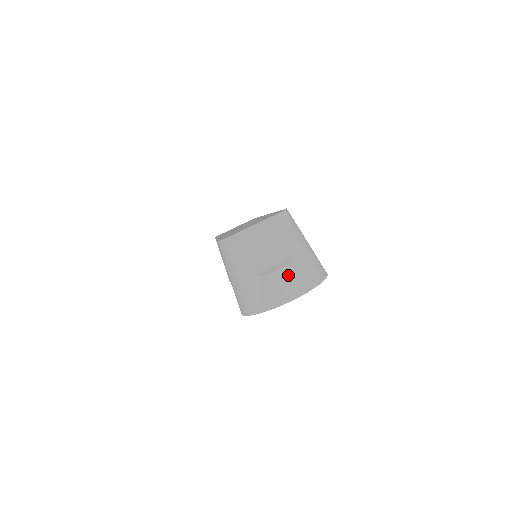
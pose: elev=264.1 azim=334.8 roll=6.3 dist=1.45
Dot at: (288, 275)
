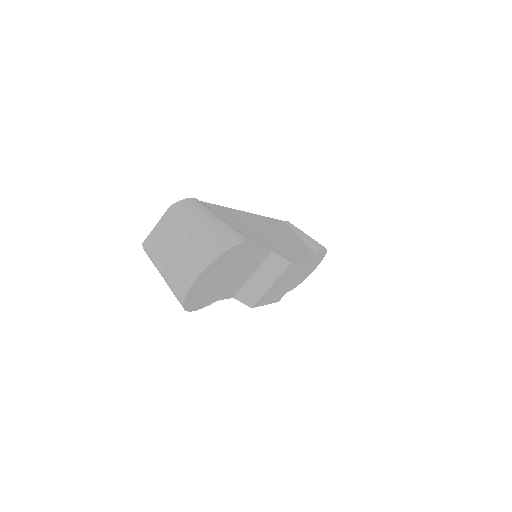
Dot at: (187, 257)
